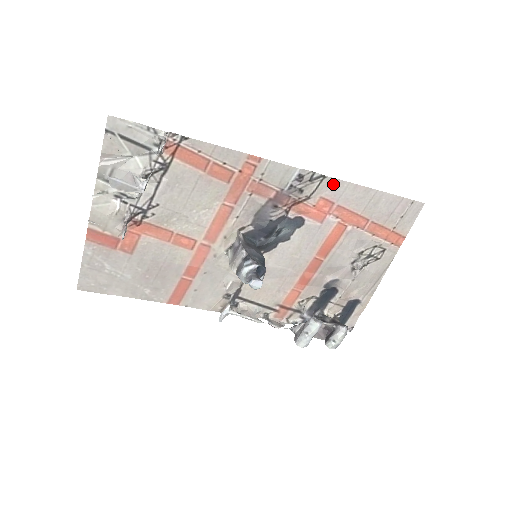
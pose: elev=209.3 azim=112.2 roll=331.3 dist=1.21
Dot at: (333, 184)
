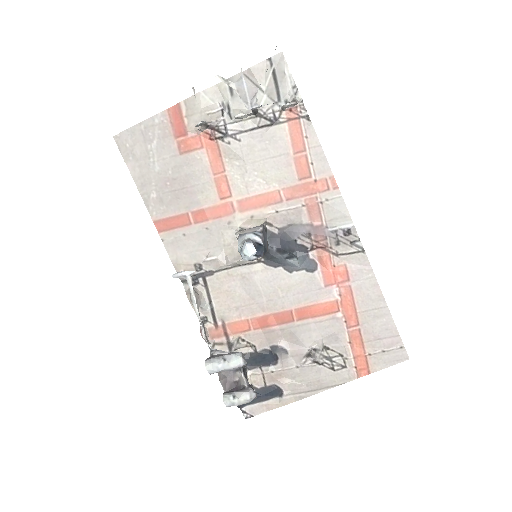
Dot at: (363, 264)
